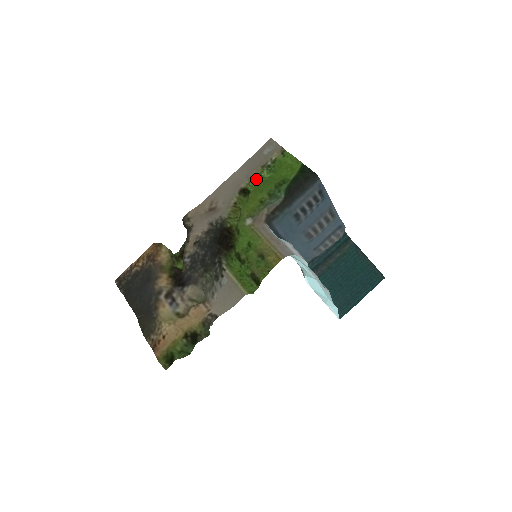
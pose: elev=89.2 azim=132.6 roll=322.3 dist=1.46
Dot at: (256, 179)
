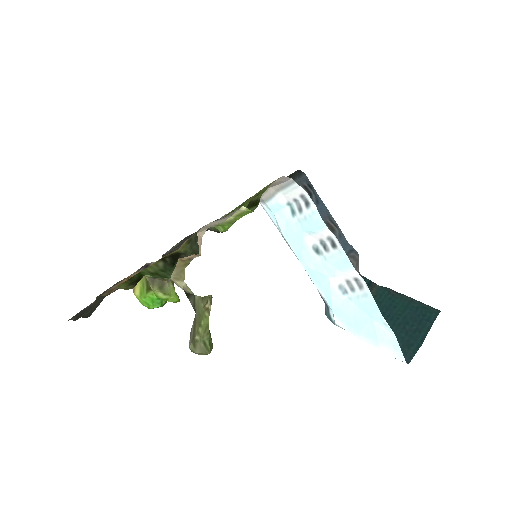
Dot at: occluded
